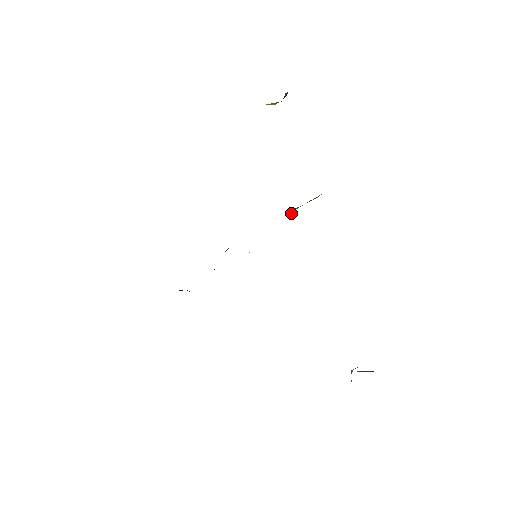
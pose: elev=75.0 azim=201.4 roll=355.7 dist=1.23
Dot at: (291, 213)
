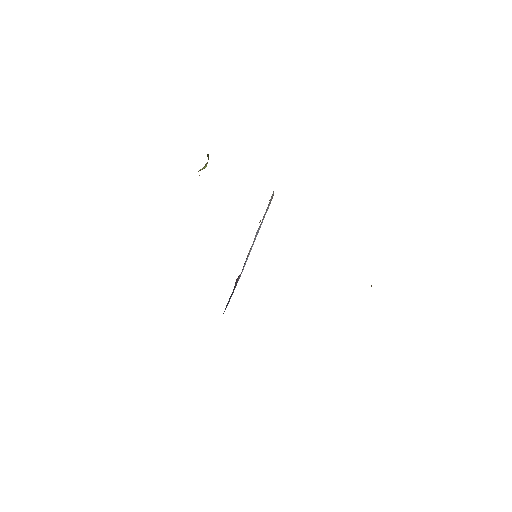
Dot at: occluded
